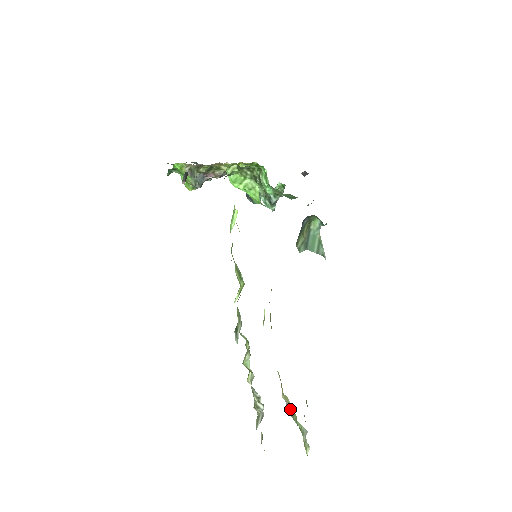
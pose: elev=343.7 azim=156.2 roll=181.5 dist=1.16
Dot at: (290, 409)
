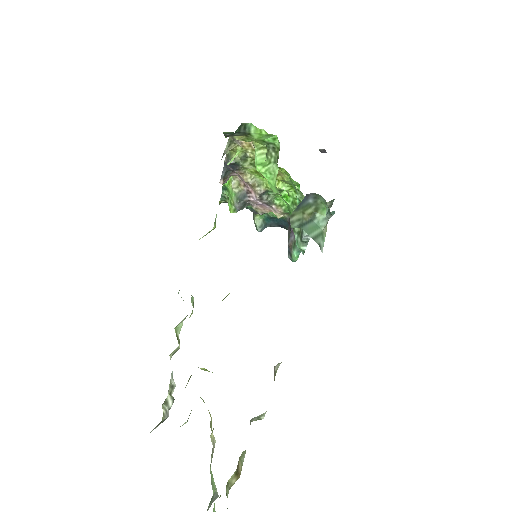
Dot at: (212, 456)
